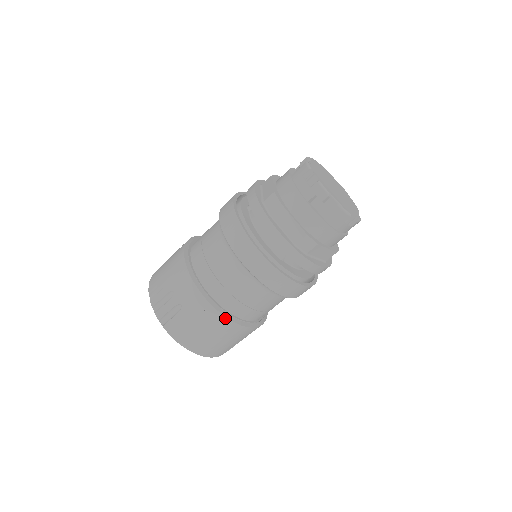
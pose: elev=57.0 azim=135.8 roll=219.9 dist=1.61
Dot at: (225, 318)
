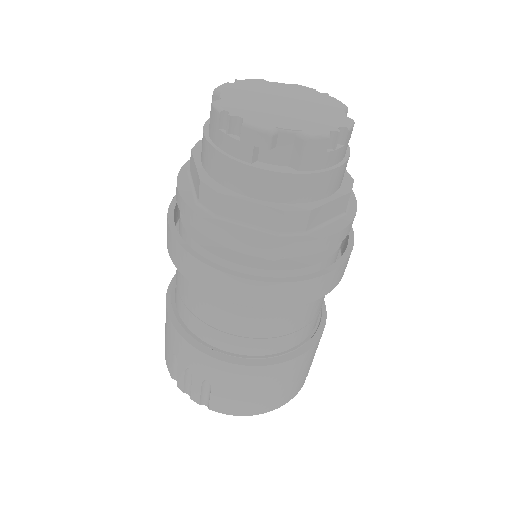
Dot at: (267, 367)
